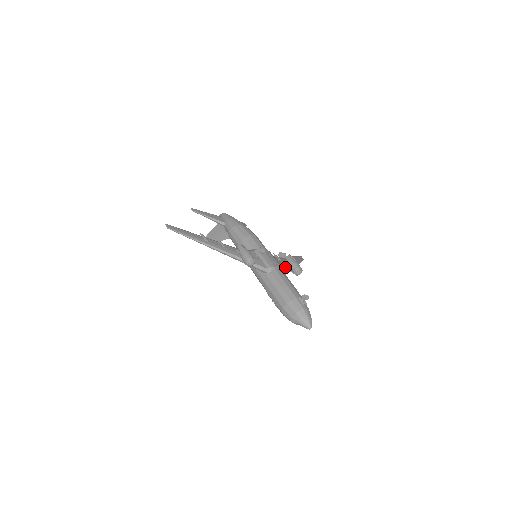
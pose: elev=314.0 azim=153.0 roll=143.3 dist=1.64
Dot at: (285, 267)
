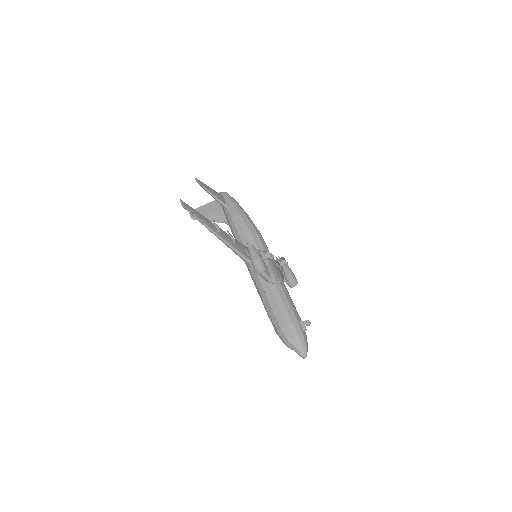
Dot at: (282, 276)
